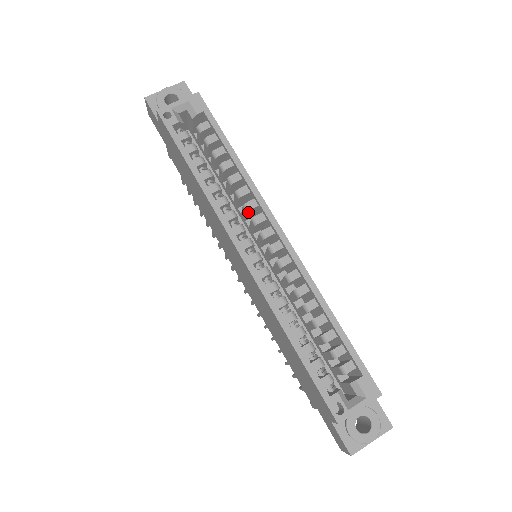
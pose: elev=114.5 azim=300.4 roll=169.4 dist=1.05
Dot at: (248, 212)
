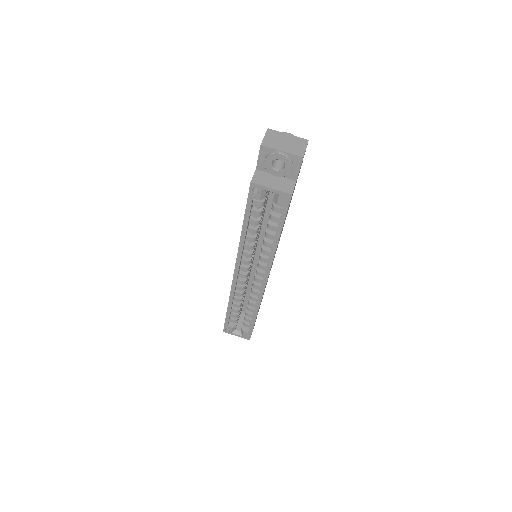
Dot at: (261, 258)
